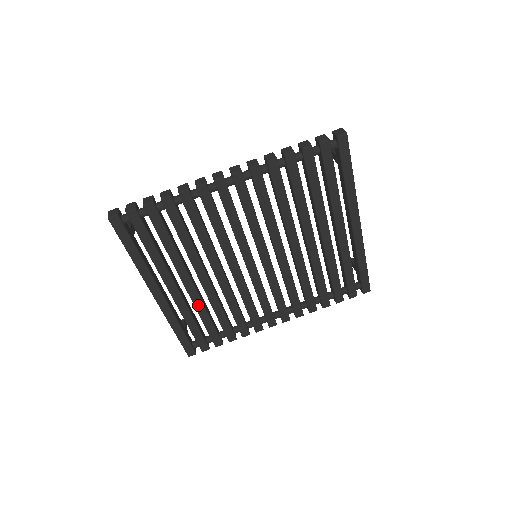
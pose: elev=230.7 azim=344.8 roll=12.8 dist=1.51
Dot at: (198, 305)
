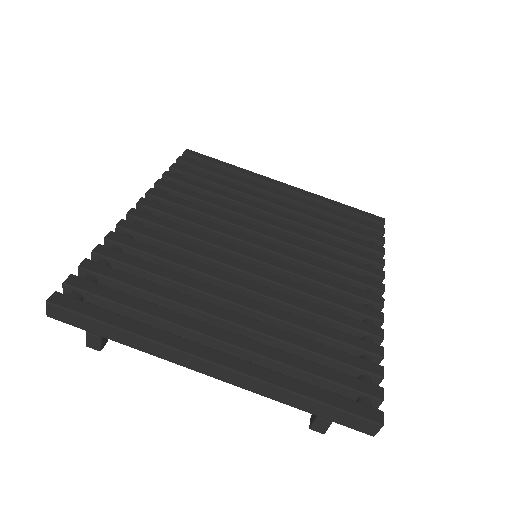
Dot at: (277, 335)
